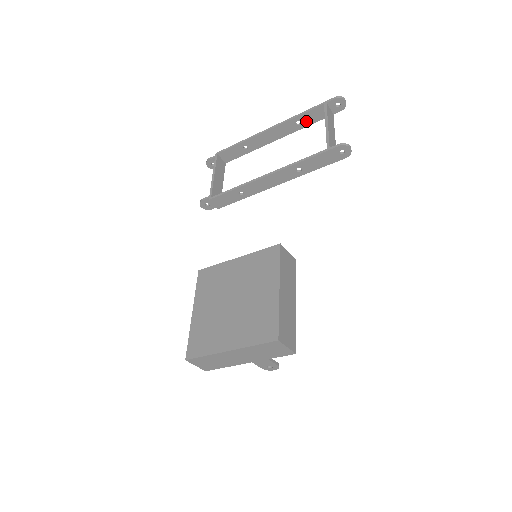
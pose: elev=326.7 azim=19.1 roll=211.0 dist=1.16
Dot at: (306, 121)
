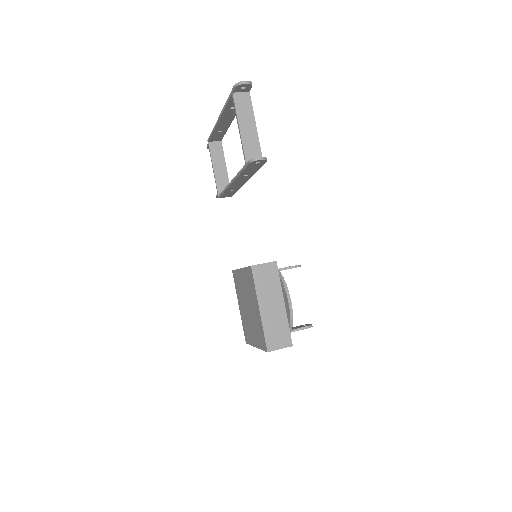
Dot at: occluded
